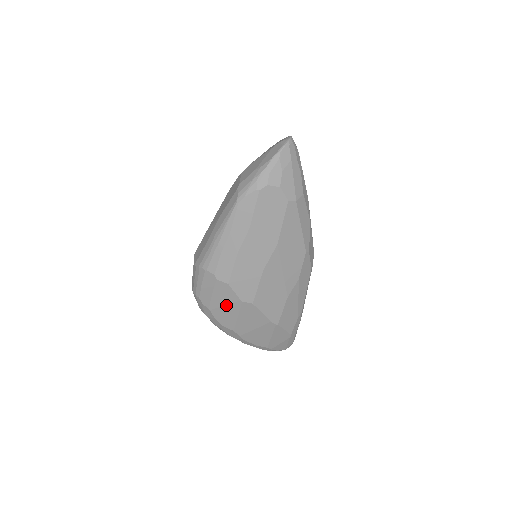
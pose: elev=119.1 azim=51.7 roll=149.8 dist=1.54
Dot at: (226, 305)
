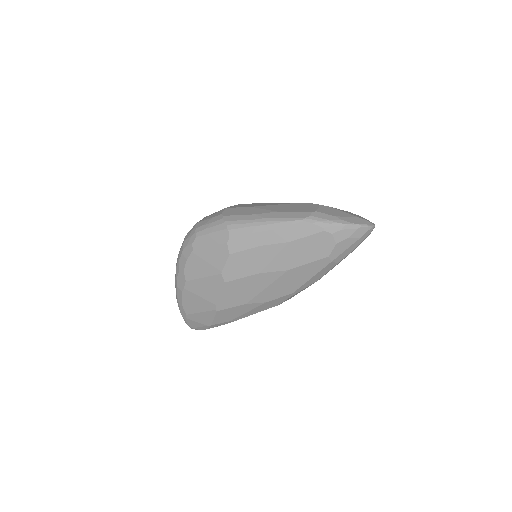
Dot at: (208, 263)
